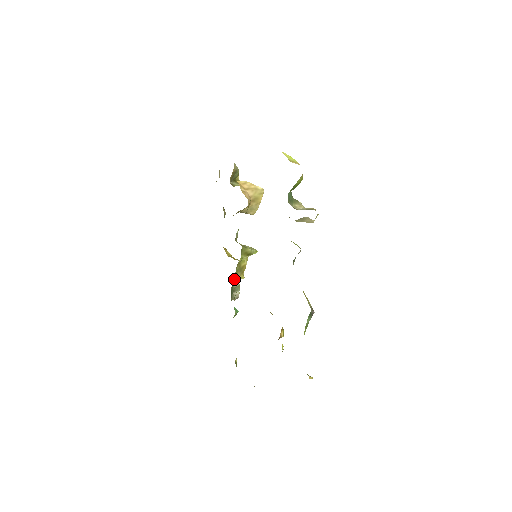
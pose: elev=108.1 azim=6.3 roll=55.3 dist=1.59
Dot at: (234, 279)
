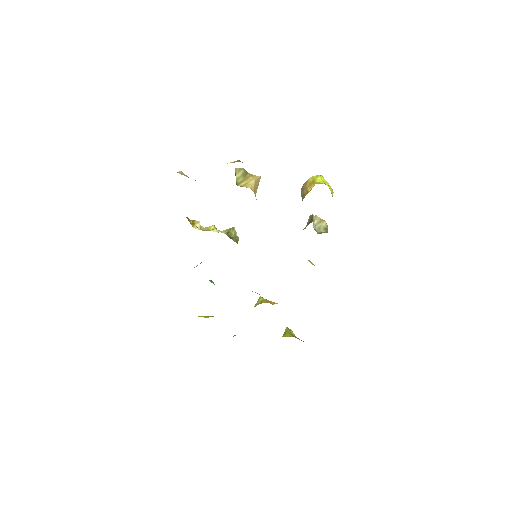
Dot at: occluded
